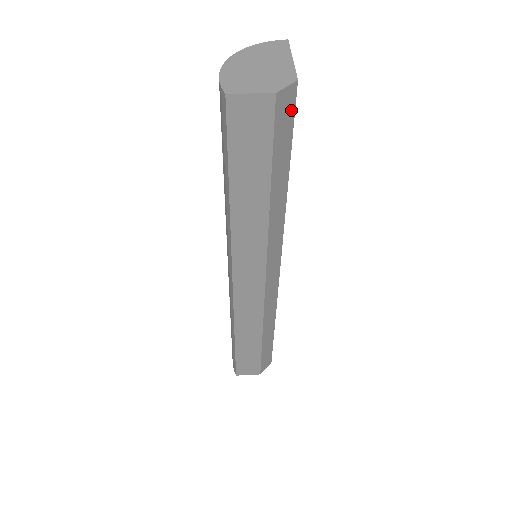
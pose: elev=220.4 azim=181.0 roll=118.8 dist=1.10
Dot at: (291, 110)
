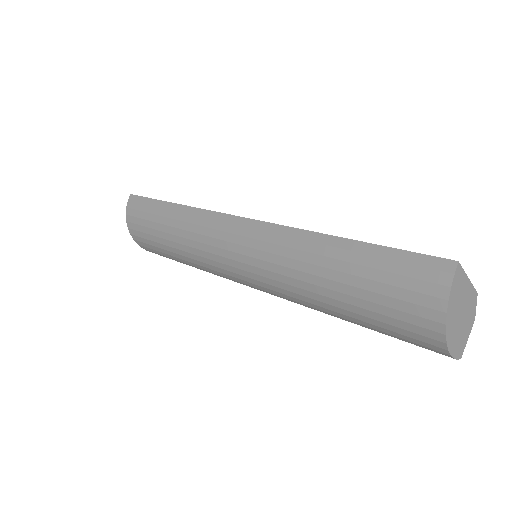
Dot at: occluded
